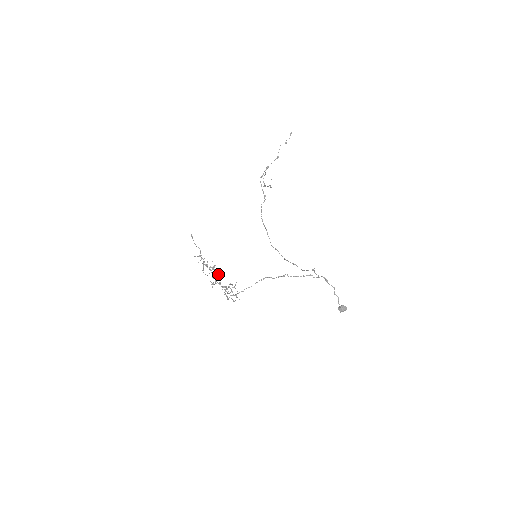
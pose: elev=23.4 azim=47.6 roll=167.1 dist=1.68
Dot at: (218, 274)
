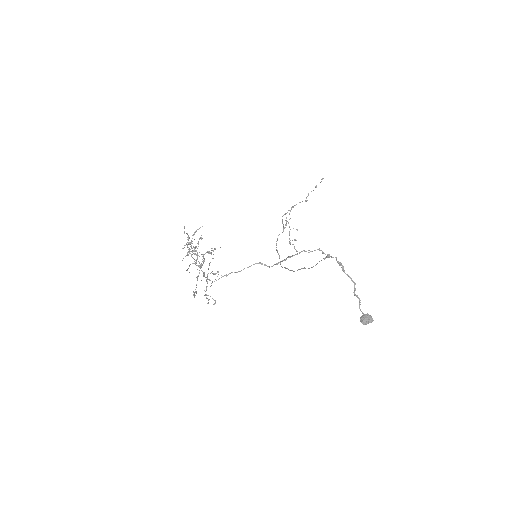
Dot at: (198, 241)
